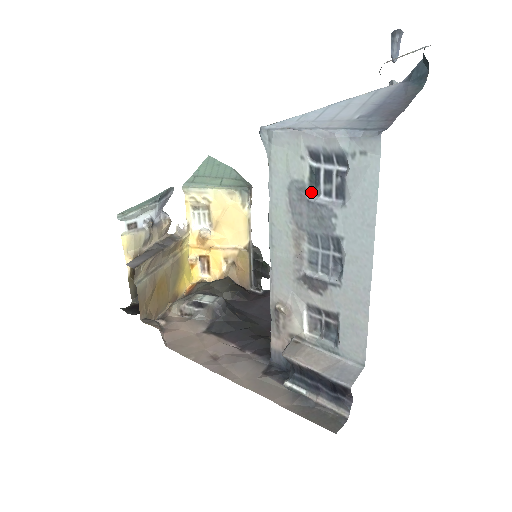
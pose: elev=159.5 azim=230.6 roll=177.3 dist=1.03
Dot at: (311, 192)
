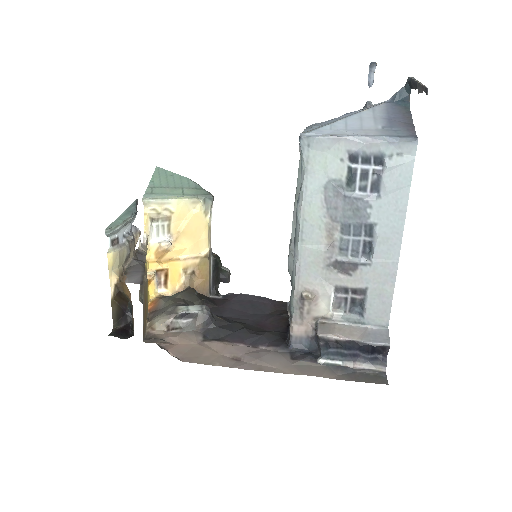
Dot at: (346, 189)
